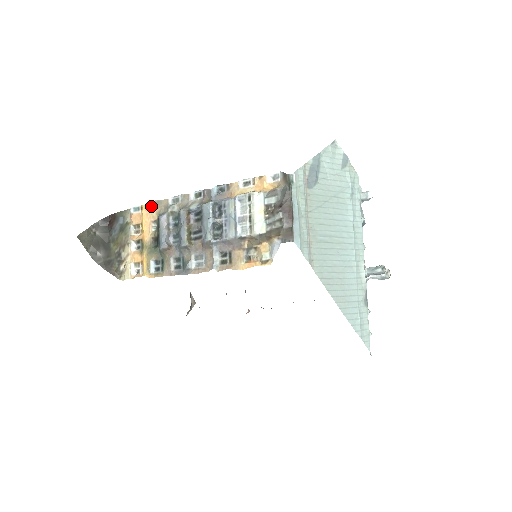
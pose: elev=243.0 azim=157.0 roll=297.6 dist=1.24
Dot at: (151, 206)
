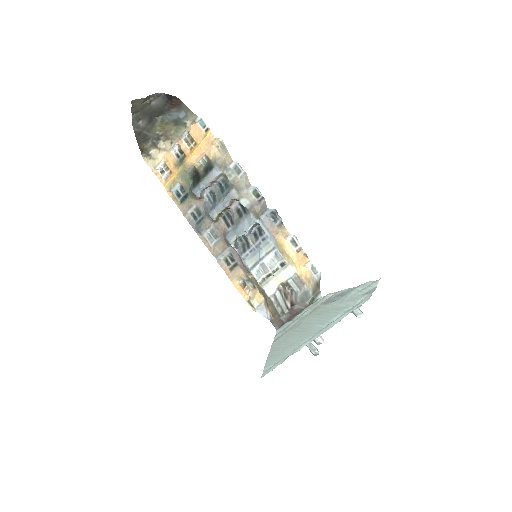
Dot at: (216, 142)
